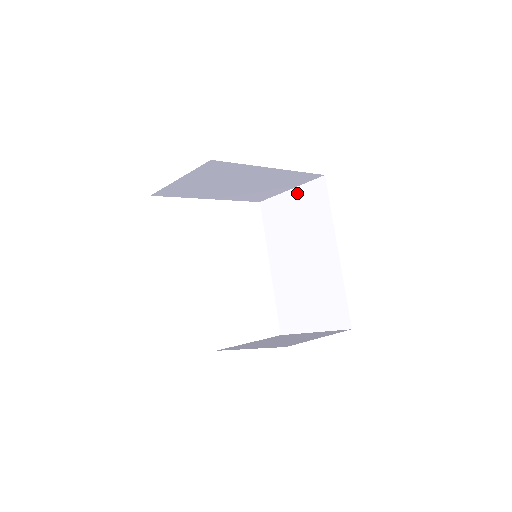
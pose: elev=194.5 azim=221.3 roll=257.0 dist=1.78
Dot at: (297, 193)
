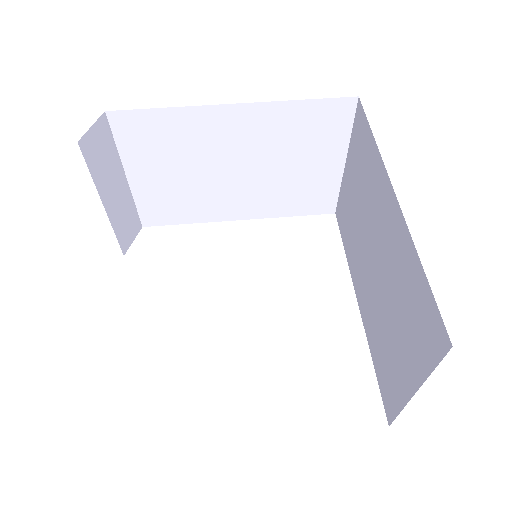
Dot at: (349, 159)
